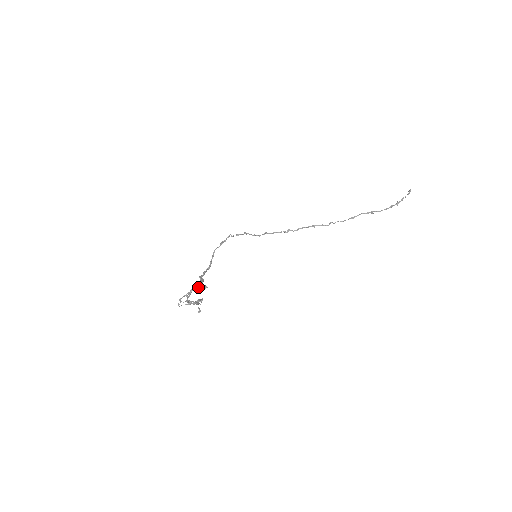
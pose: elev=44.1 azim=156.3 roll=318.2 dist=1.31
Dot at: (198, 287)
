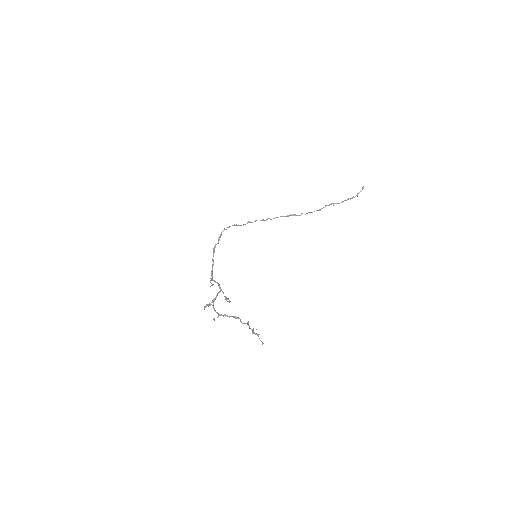
Dot at: (226, 299)
